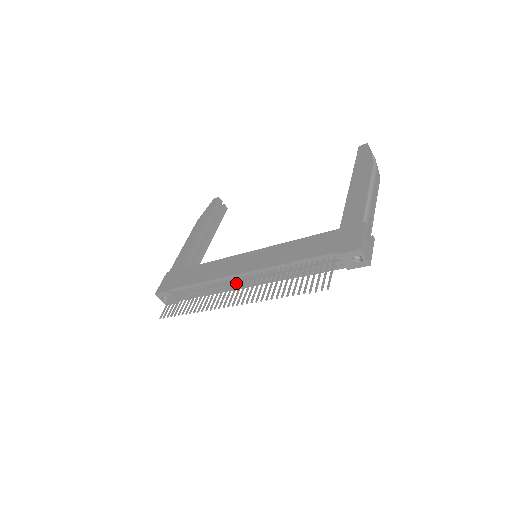
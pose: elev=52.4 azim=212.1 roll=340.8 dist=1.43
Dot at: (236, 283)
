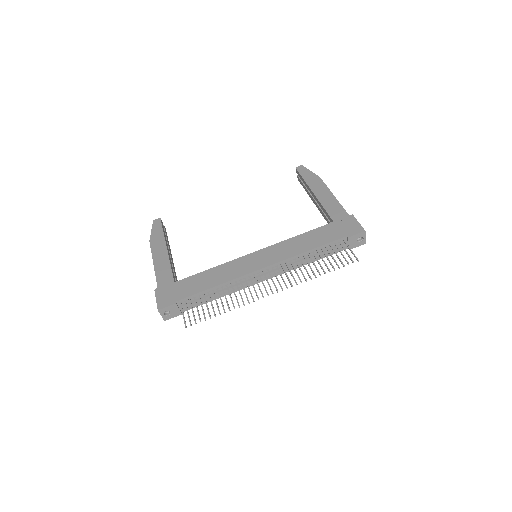
Dot at: (260, 277)
